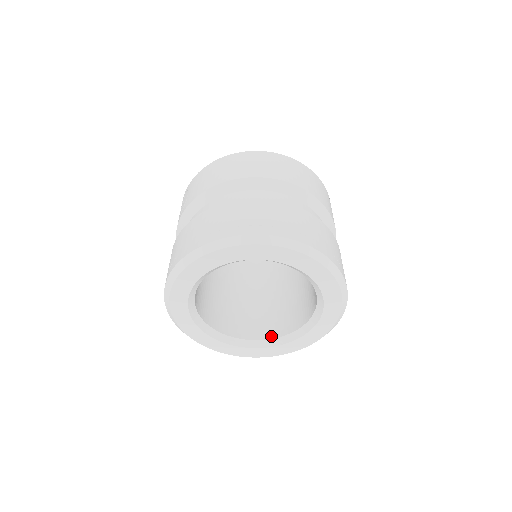
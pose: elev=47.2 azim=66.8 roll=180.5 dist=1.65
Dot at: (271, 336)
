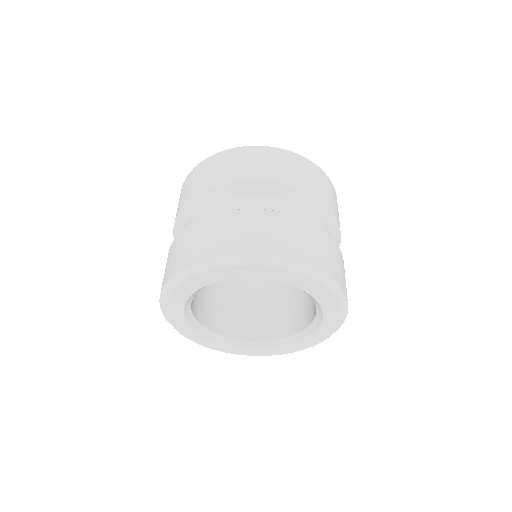
Dot at: (287, 334)
